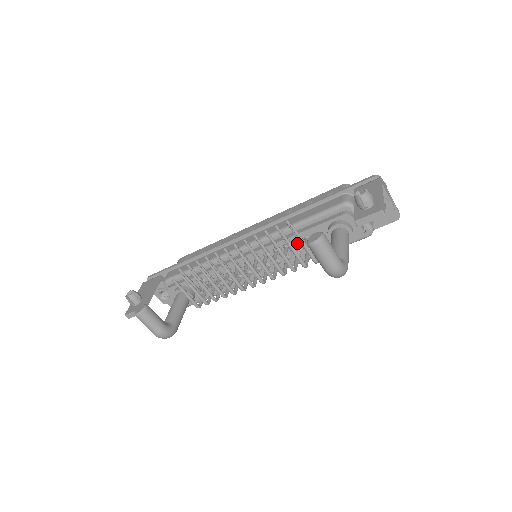
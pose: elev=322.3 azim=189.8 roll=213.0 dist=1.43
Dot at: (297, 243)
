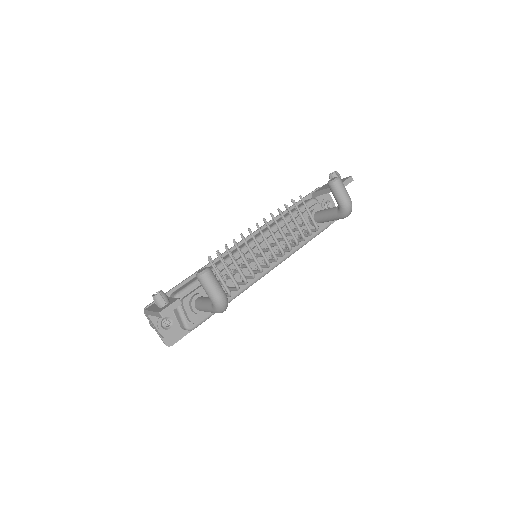
Dot at: (292, 229)
